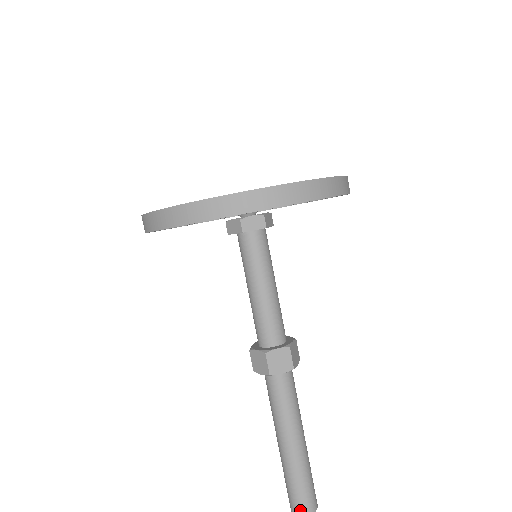
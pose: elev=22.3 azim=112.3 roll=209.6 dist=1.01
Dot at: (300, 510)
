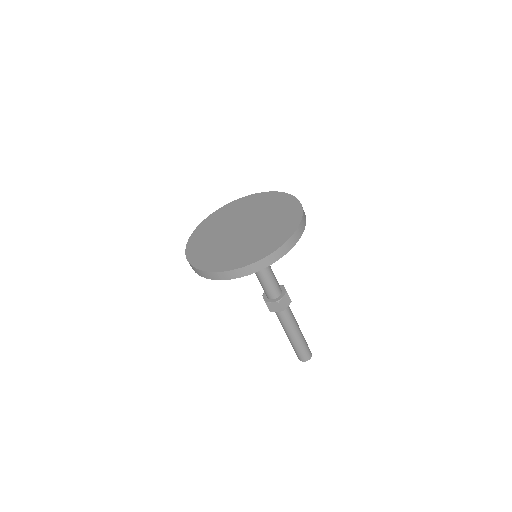
Dot at: (300, 359)
